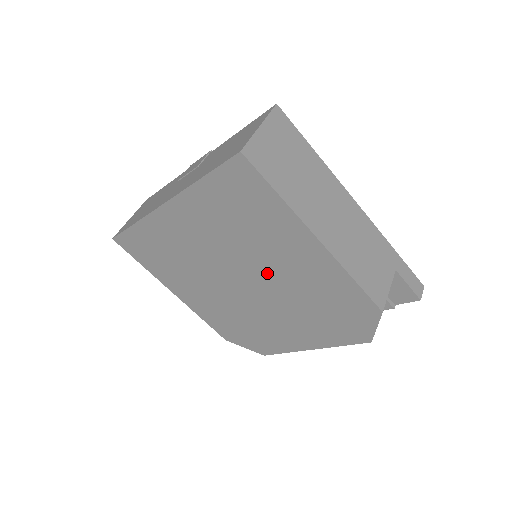
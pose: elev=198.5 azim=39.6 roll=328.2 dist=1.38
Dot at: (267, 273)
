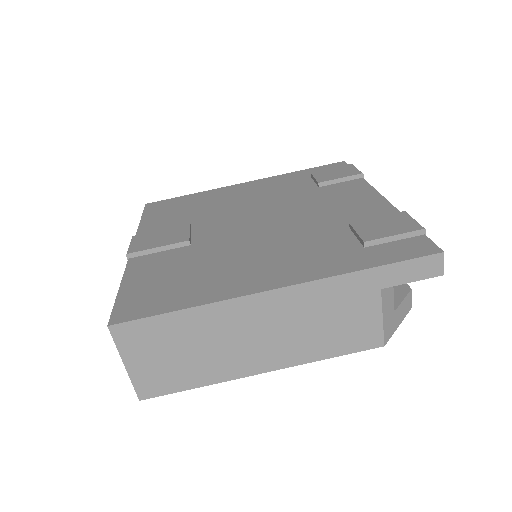
Dot at: occluded
